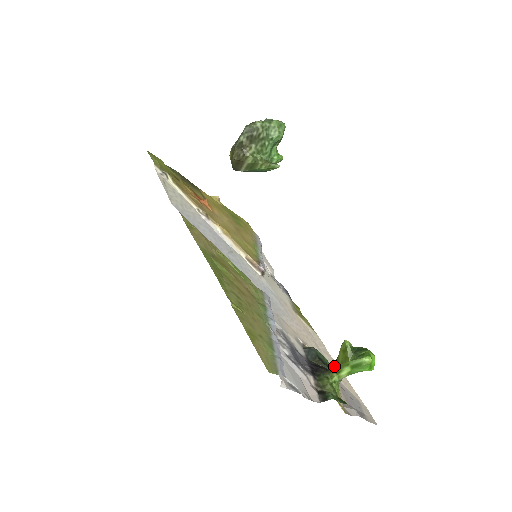
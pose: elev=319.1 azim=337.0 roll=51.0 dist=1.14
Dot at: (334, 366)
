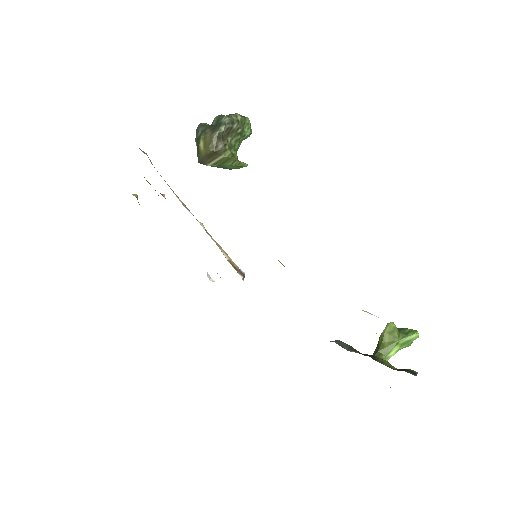
Dot at: (381, 349)
